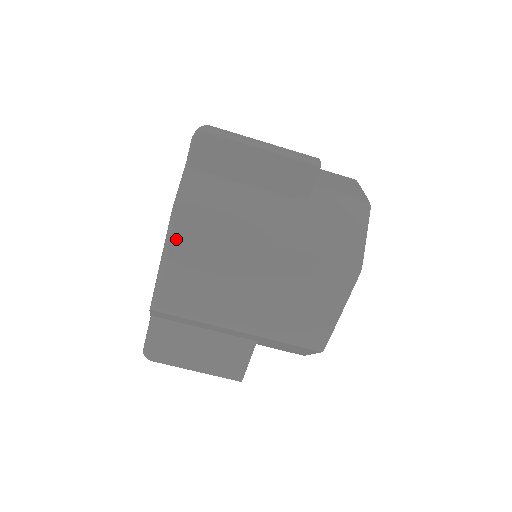
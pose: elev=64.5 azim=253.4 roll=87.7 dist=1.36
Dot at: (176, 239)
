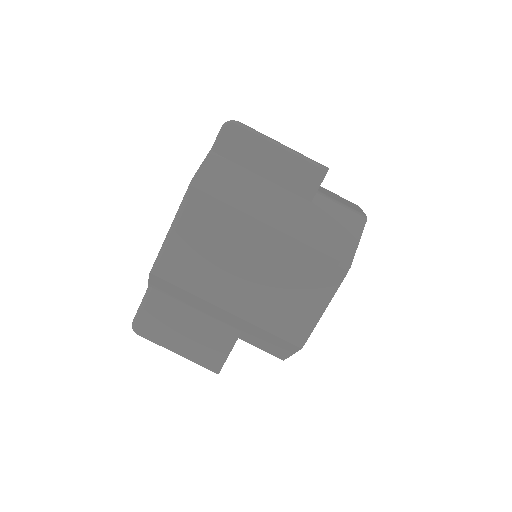
Dot at: (189, 207)
